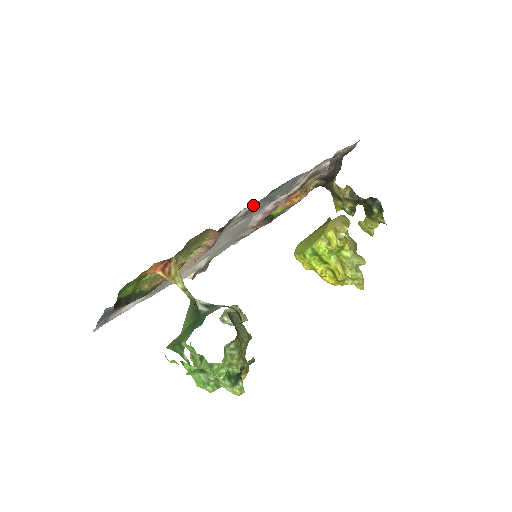
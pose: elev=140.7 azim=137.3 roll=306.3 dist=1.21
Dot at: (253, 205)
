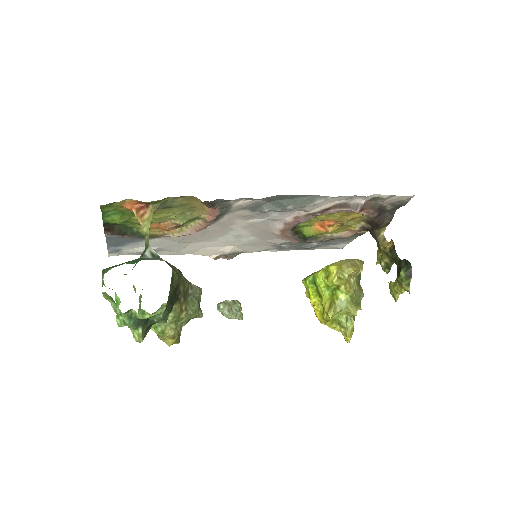
Dot at: (258, 202)
